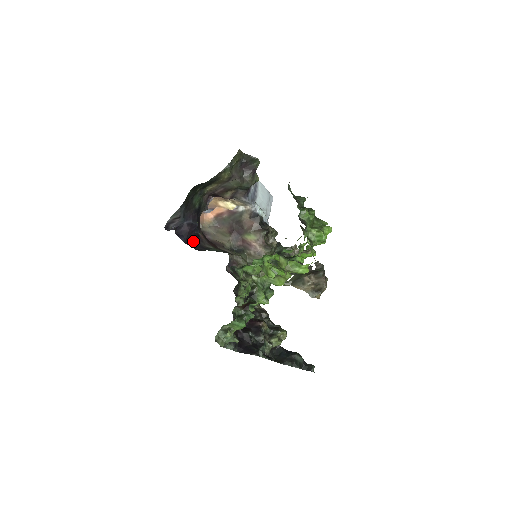
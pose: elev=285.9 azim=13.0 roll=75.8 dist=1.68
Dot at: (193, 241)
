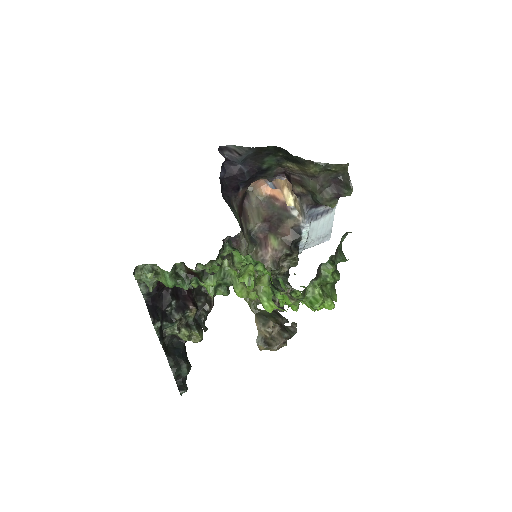
Dot at: (229, 186)
